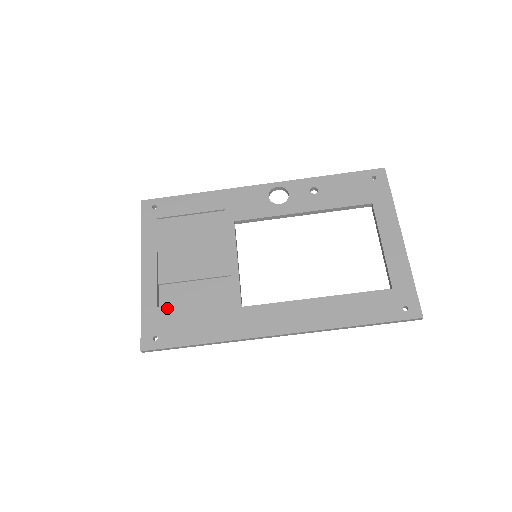
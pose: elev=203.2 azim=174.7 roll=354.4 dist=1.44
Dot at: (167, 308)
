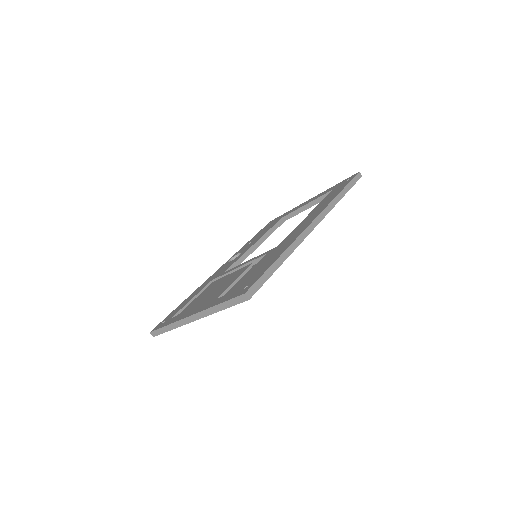
Dot at: (233, 288)
